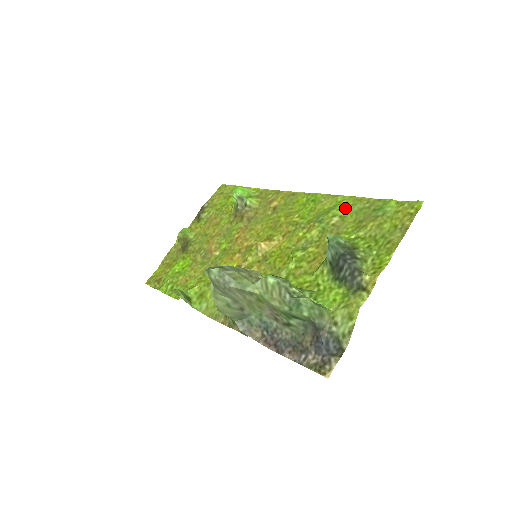
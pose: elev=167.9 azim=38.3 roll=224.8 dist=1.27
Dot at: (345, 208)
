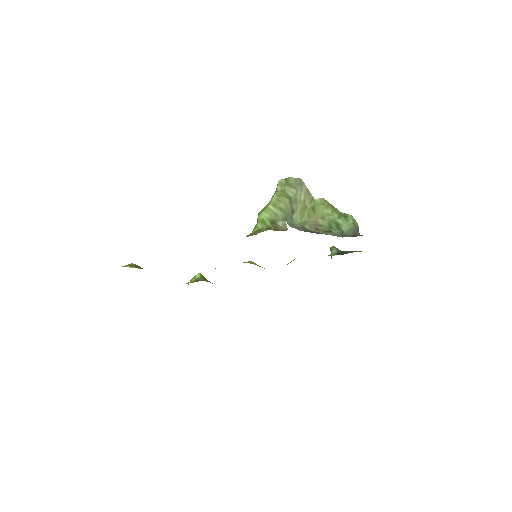
Dot at: occluded
